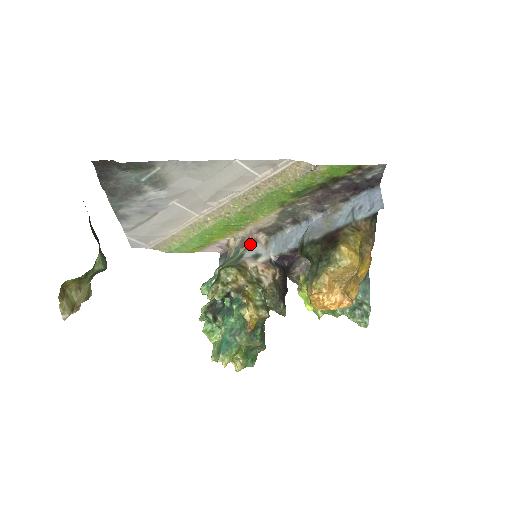
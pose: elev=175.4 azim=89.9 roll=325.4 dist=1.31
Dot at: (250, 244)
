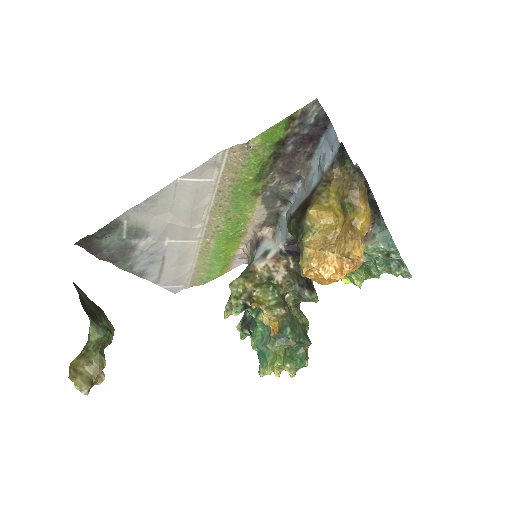
Dot at: (258, 244)
